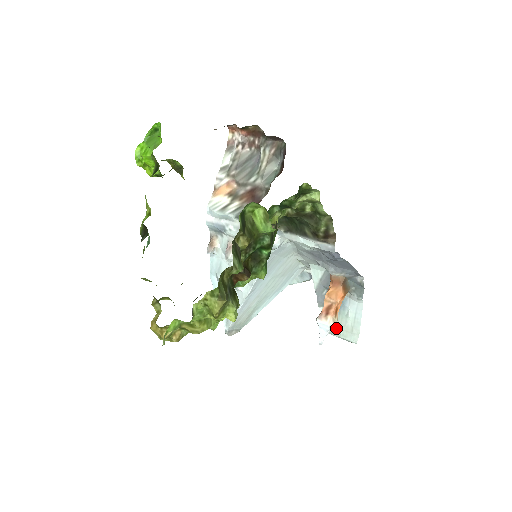
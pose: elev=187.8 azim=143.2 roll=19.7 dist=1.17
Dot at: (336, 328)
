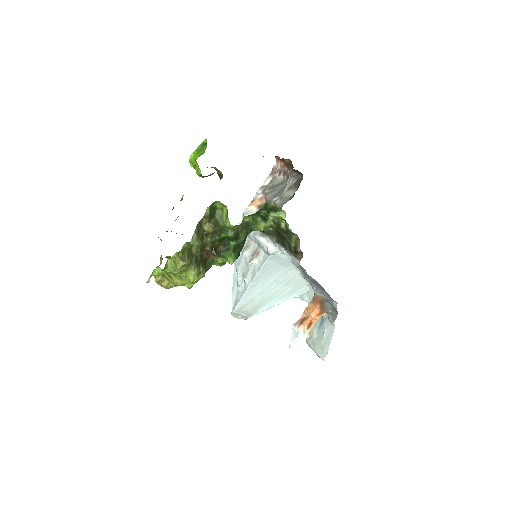
Dot at: (314, 342)
